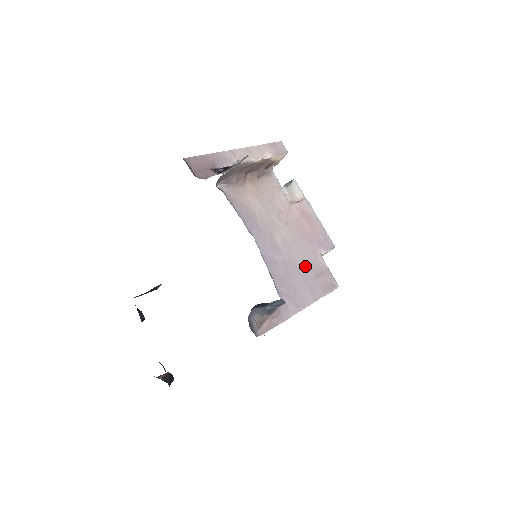
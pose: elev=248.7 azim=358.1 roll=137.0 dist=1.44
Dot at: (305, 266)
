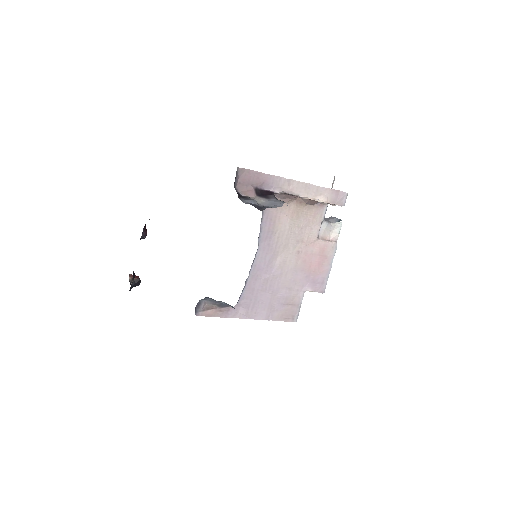
Dot at: (282, 292)
